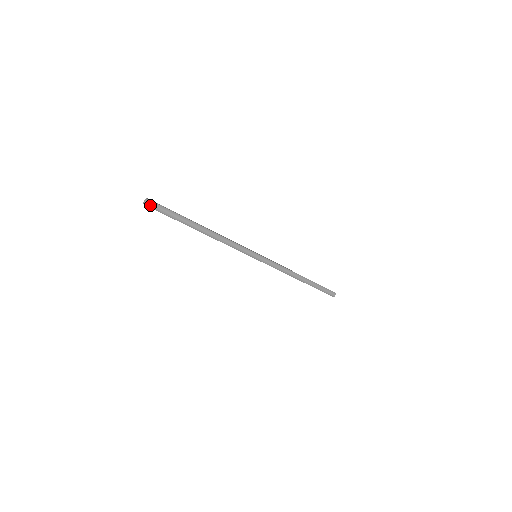
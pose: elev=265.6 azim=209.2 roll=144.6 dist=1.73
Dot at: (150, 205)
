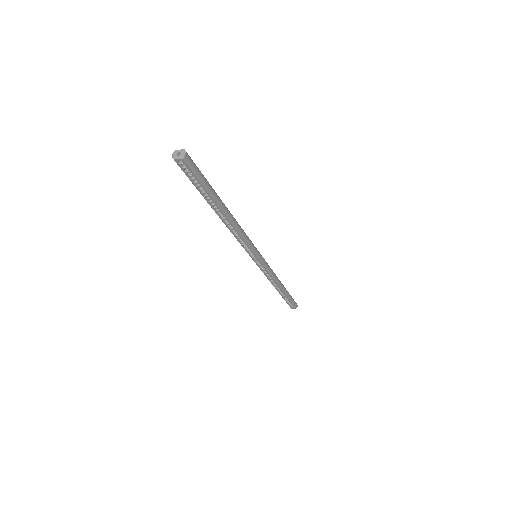
Dot at: (188, 159)
